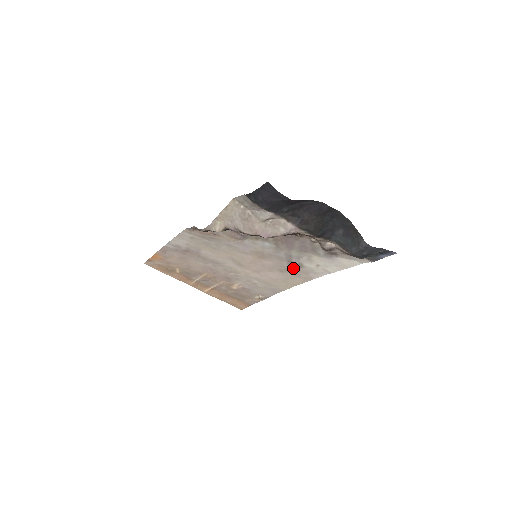
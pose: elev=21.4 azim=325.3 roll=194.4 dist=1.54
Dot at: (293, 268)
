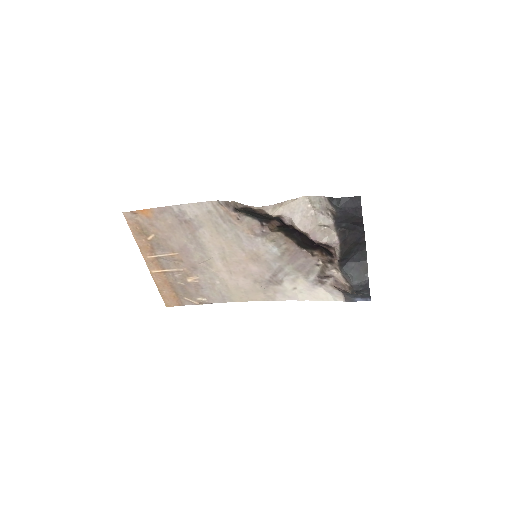
Dot at: (269, 282)
